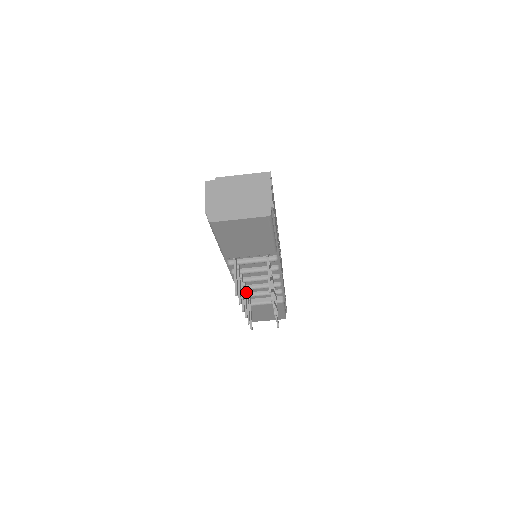
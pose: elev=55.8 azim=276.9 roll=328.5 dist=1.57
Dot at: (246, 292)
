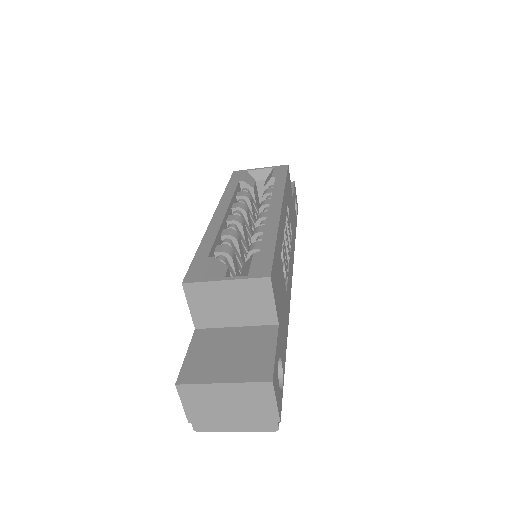
Dot at: occluded
